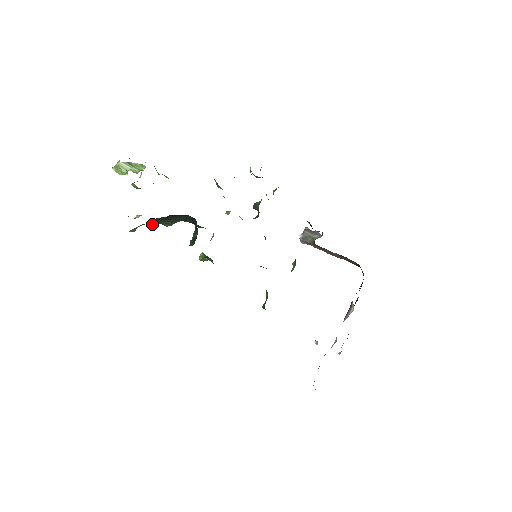
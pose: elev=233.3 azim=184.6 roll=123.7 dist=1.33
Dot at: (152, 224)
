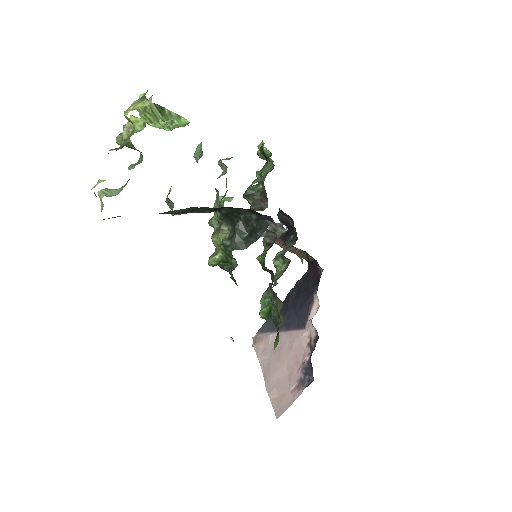
Dot at: (169, 213)
